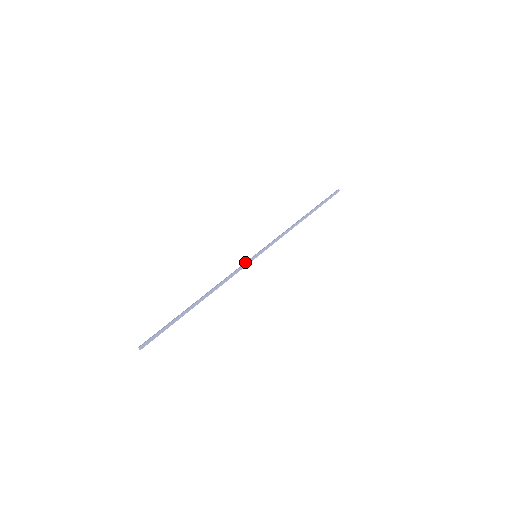
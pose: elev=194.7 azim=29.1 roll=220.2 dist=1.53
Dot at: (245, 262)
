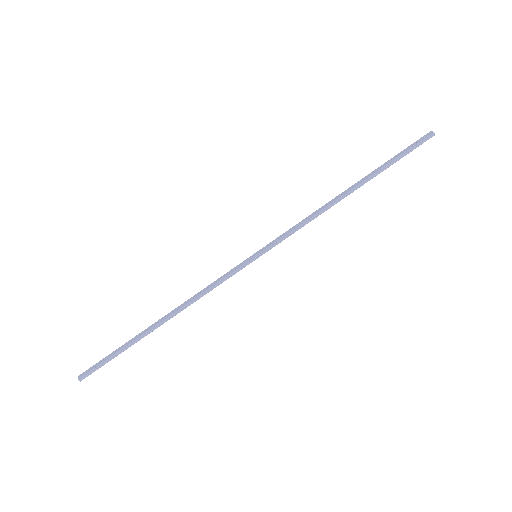
Dot at: (237, 265)
